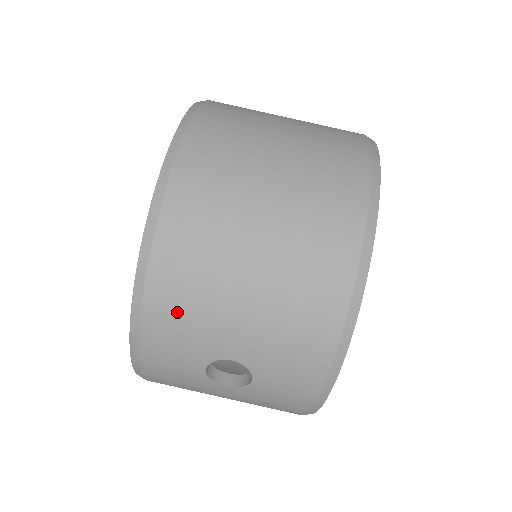
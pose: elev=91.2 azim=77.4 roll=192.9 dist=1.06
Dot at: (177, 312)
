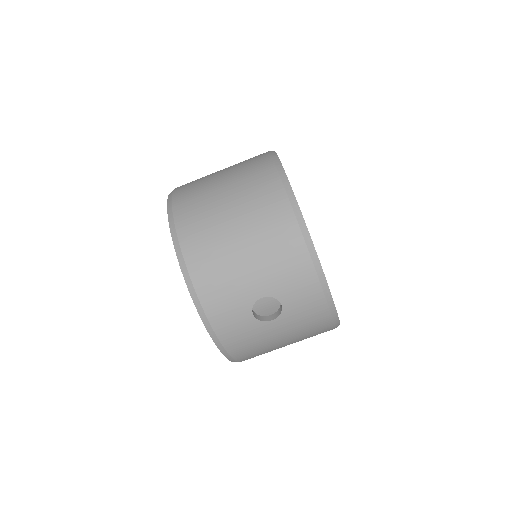
Dot at: (216, 287)
